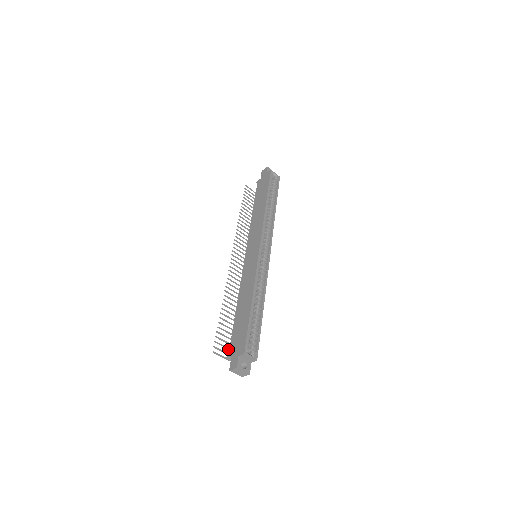
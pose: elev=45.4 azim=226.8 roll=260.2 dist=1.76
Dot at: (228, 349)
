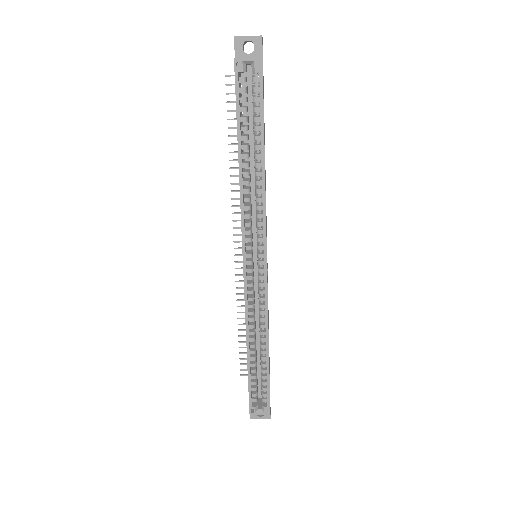
Dot at: occluded
